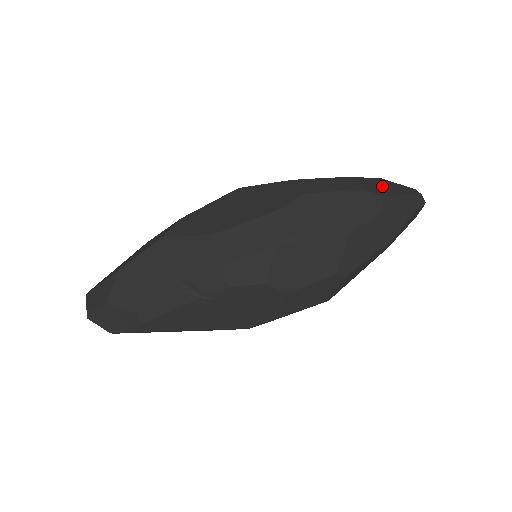
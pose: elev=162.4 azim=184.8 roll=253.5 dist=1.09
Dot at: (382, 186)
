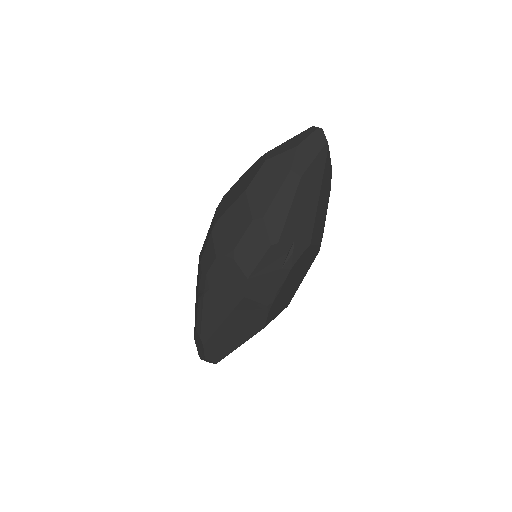
Dot at: occluded
